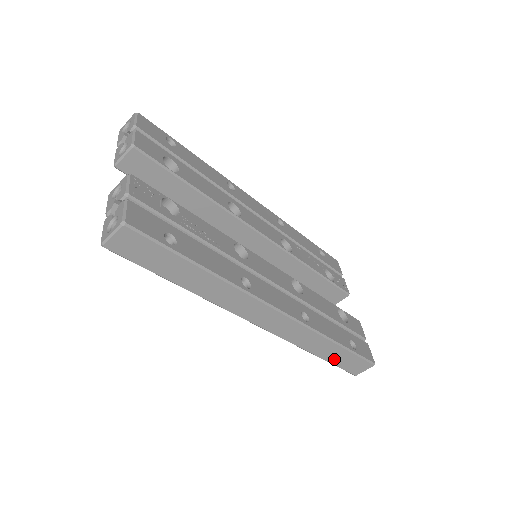
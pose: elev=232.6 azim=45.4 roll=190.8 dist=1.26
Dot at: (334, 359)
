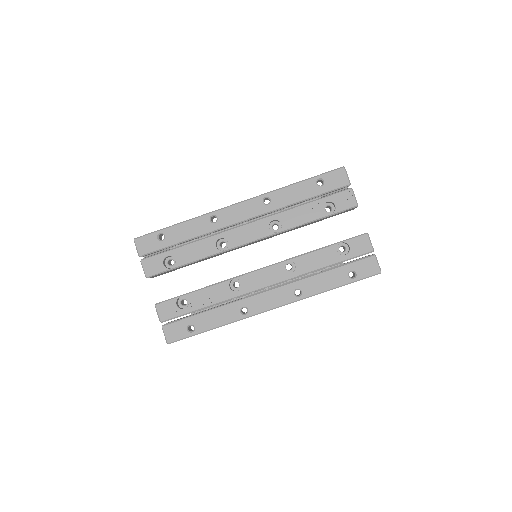
Dot at: occluded
